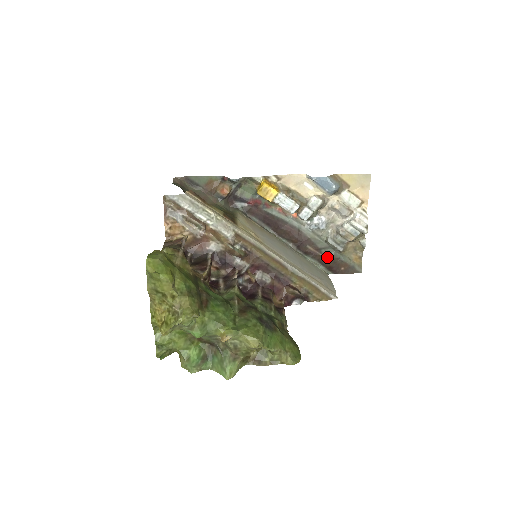
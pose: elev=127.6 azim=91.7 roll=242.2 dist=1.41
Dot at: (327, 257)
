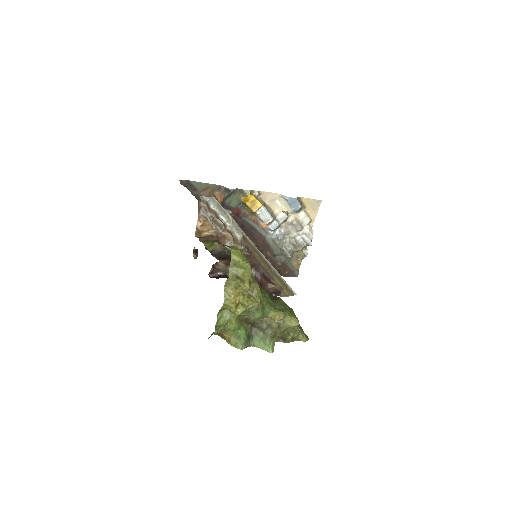
Dot at: (279, 262)
